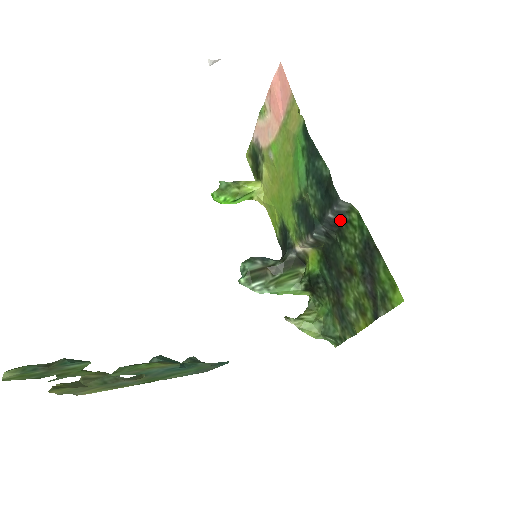
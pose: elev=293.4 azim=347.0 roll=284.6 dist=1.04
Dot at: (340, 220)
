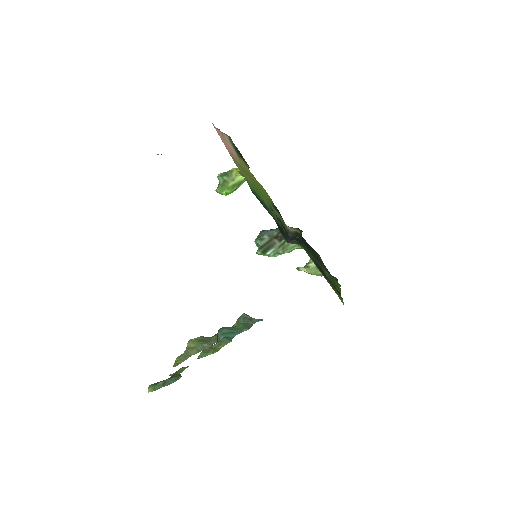
Dot at: (297, 241)
